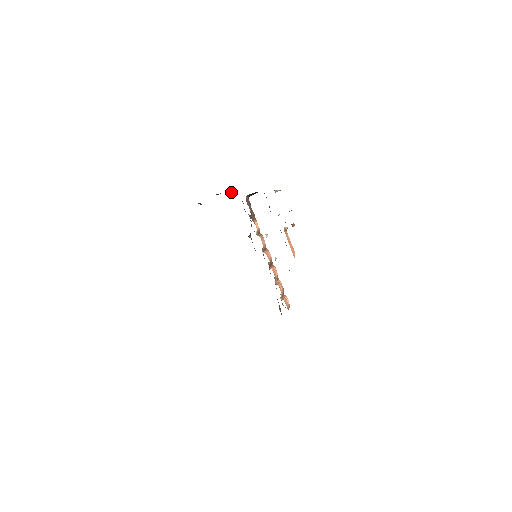
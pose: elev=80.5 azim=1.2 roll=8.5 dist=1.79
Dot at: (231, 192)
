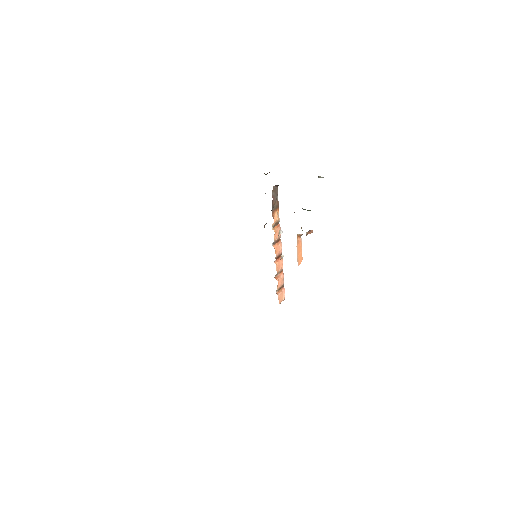
Dot at: occluded
